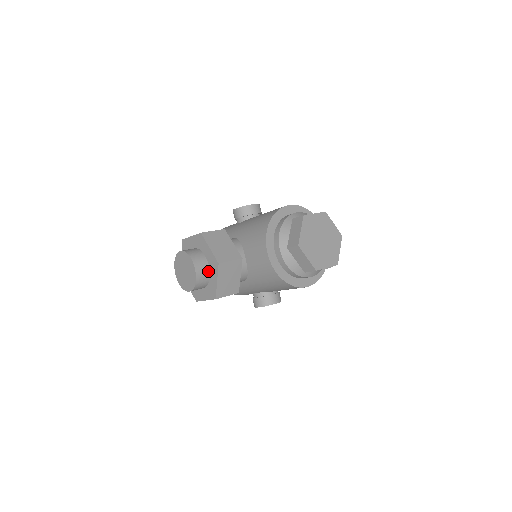
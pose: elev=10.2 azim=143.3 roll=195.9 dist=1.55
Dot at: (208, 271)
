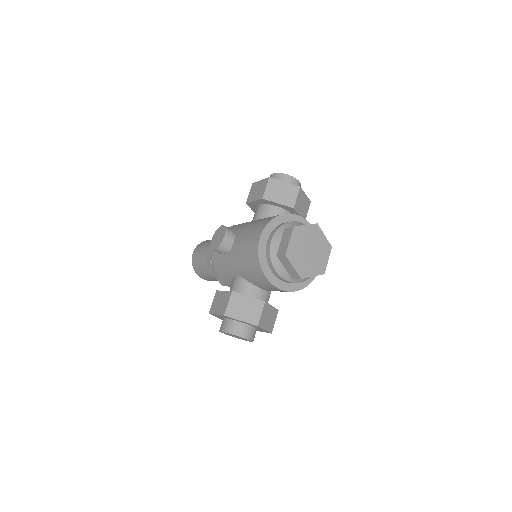
Dot at: (252, 328)
